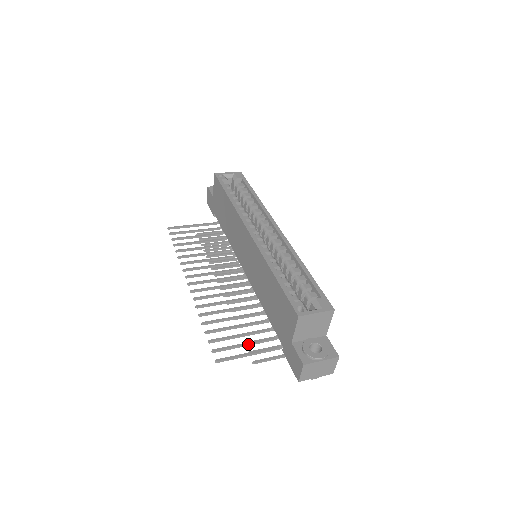
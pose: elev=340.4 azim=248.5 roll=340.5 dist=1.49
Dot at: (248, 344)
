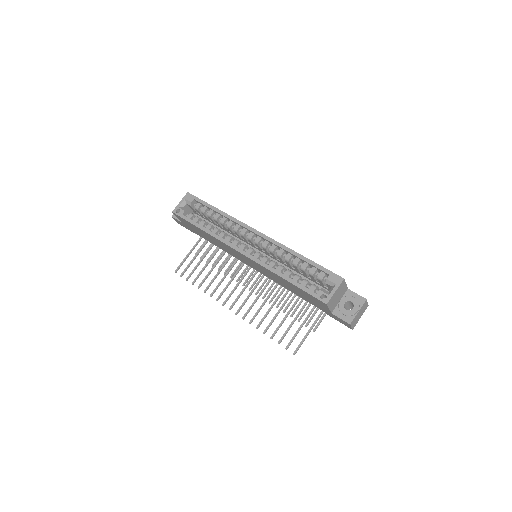
Dot at: (302, 325)
